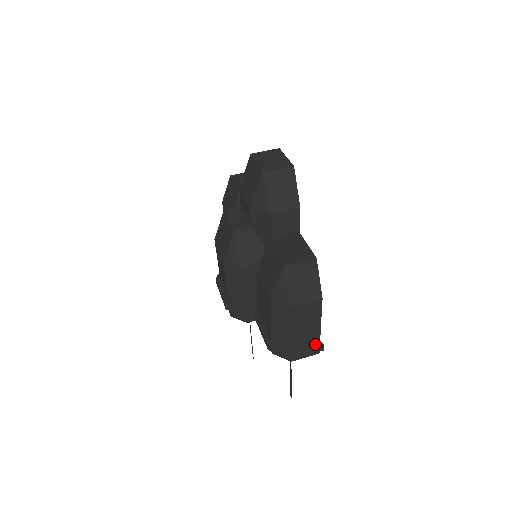
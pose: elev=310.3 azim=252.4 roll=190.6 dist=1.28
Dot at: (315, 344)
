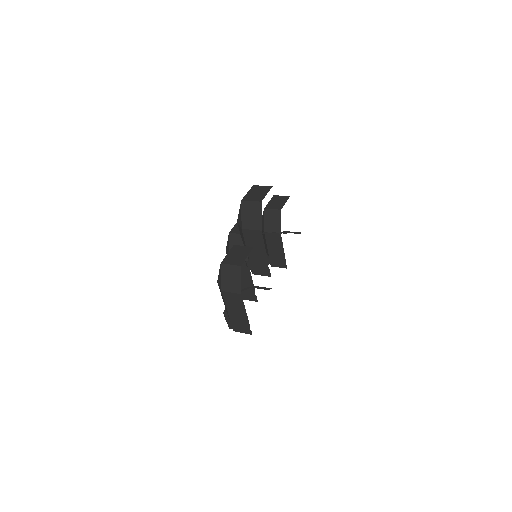
Dot at: (245, 326)
